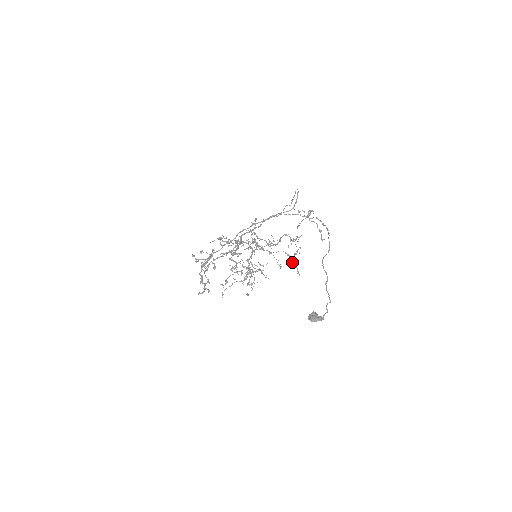
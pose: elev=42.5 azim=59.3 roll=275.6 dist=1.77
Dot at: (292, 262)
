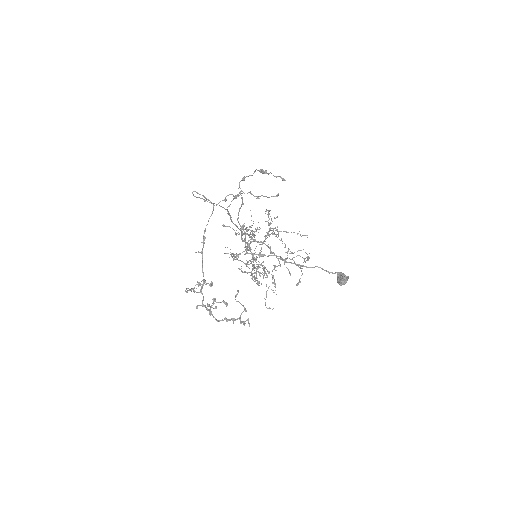
Dot at: occluded
